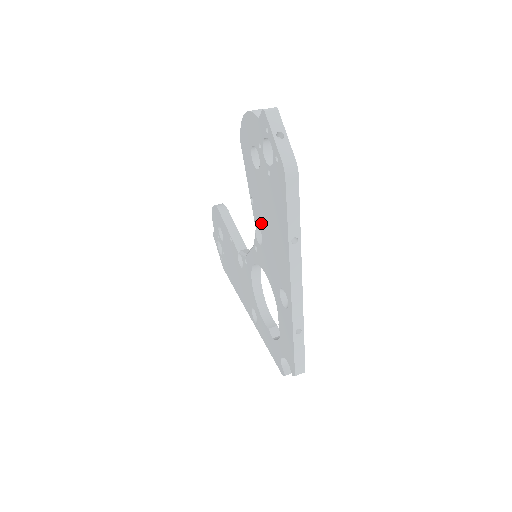
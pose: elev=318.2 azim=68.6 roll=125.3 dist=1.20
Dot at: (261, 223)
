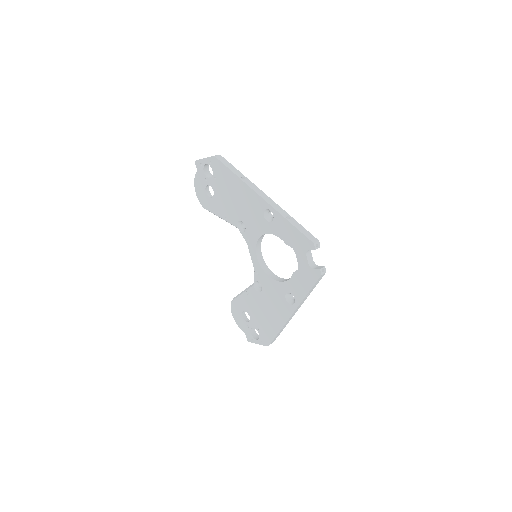
Dot at: (235, 214)
